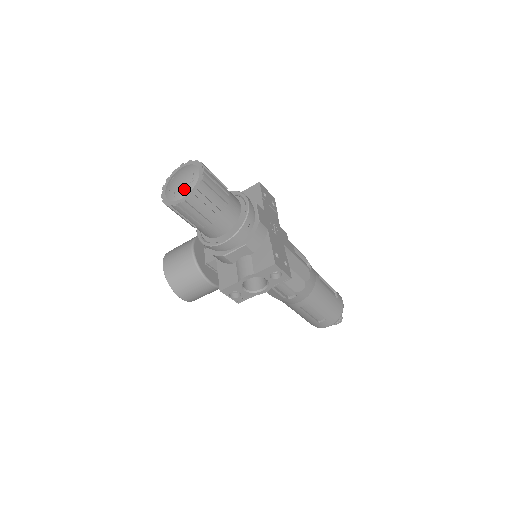
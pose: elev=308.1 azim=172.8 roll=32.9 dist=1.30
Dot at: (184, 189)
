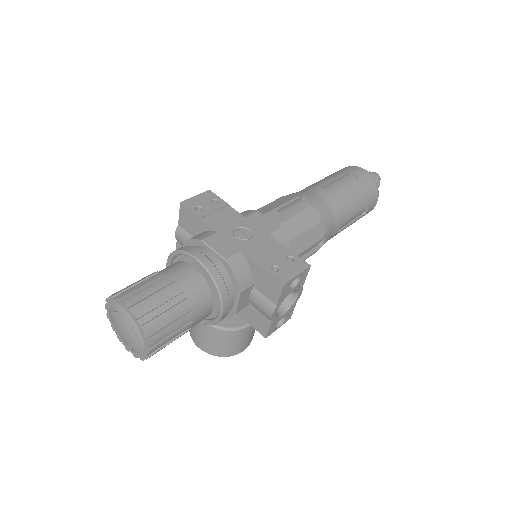
Dot at: (135, 339)
